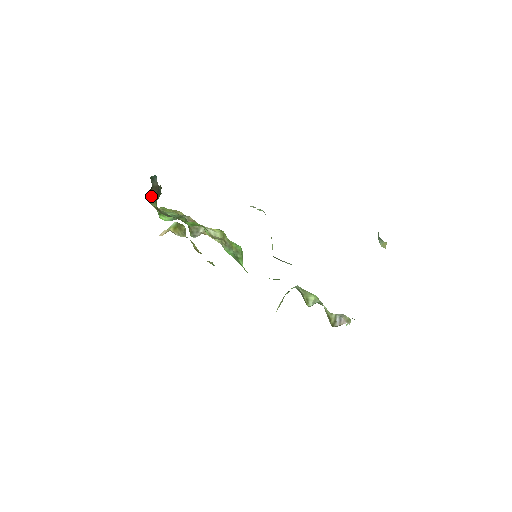
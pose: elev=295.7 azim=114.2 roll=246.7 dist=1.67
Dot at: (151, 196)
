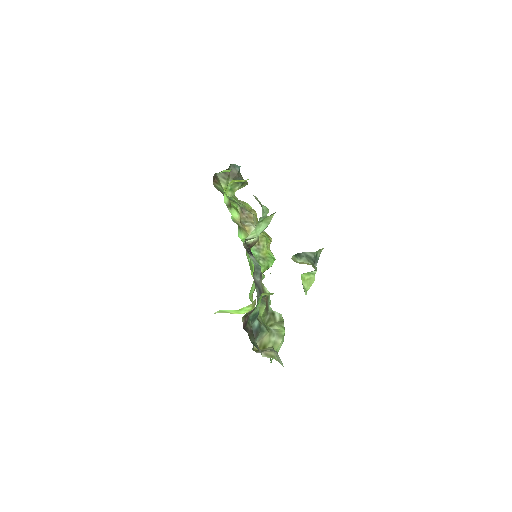
Dot at: (224, 176)
